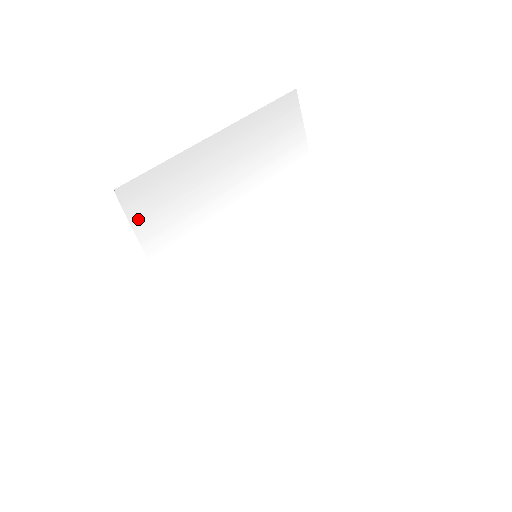
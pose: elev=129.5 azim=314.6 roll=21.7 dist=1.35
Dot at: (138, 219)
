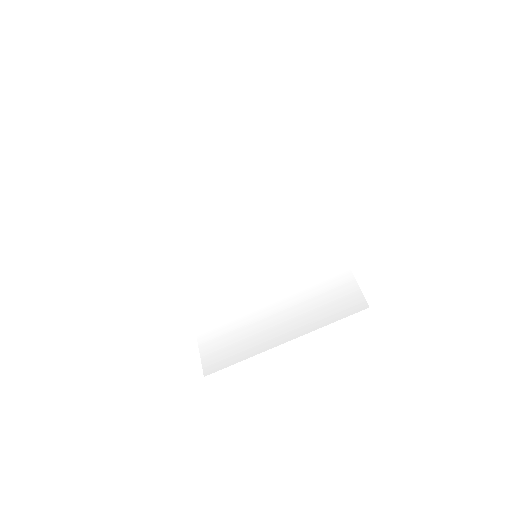
Dot at: (205, 351)
